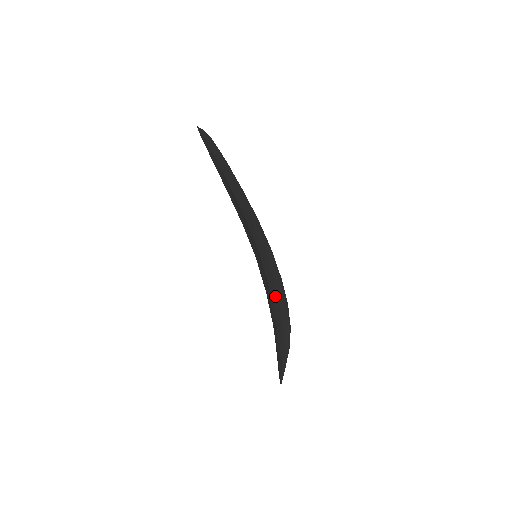
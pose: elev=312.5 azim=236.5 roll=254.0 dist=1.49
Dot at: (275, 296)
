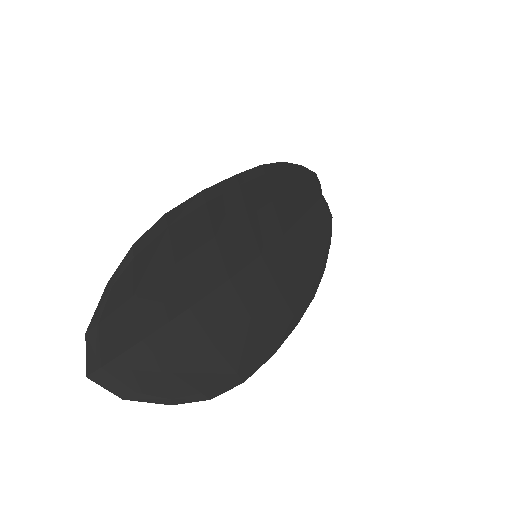
Dot at: (232, 316)
